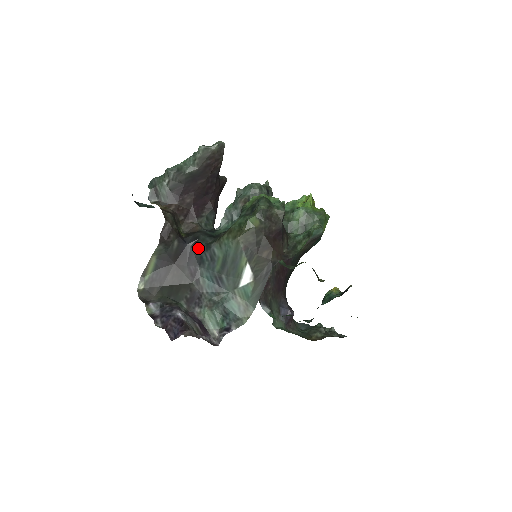
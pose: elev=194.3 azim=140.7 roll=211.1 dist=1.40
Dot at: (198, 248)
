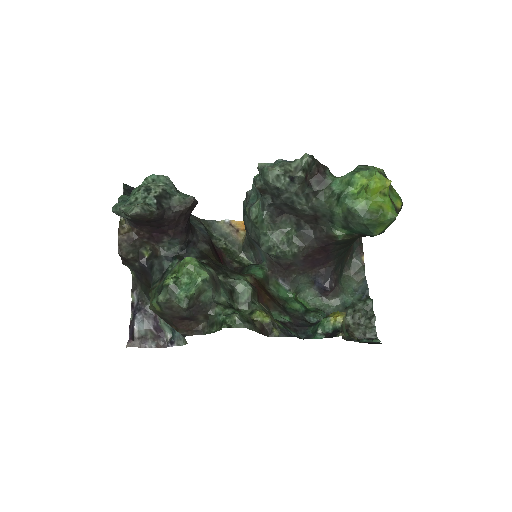
Dot at: (152, 276)
